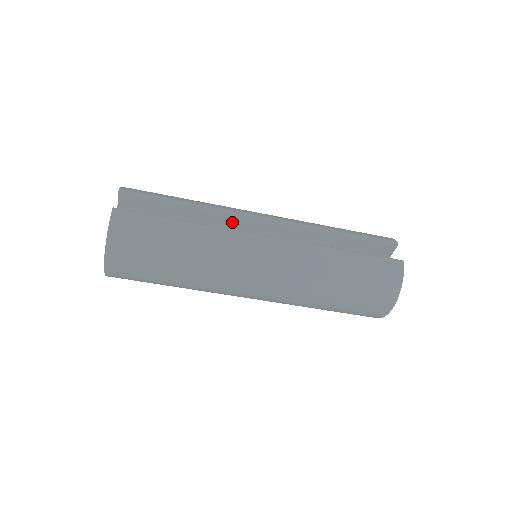
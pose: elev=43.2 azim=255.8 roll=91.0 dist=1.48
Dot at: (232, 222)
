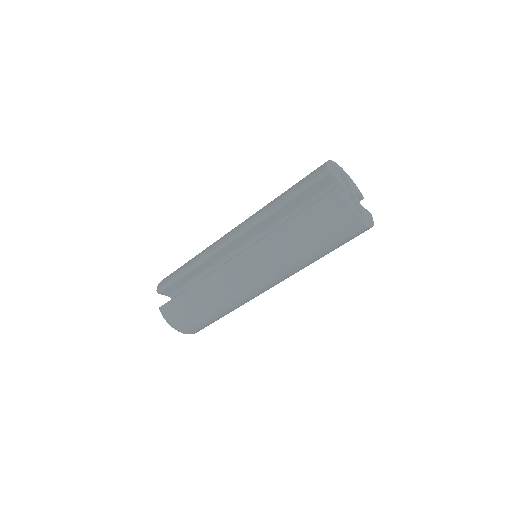
Dot at: (219, 256)
